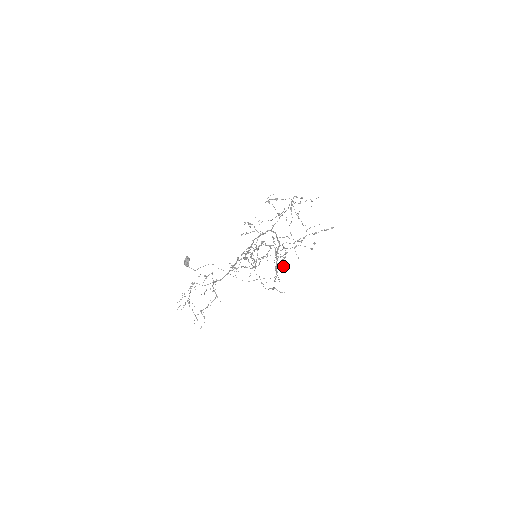
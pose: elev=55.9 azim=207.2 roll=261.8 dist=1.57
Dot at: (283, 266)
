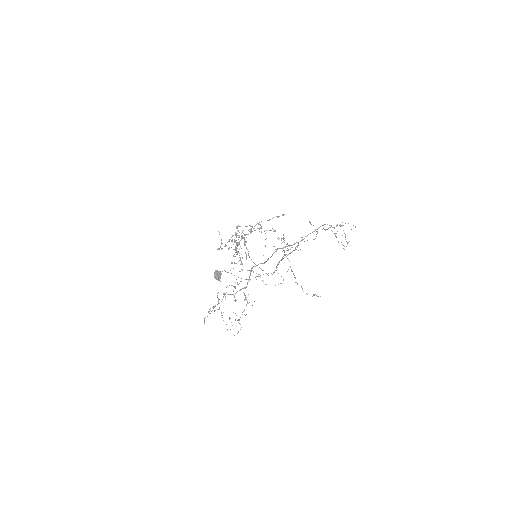
Dot at: occluded
